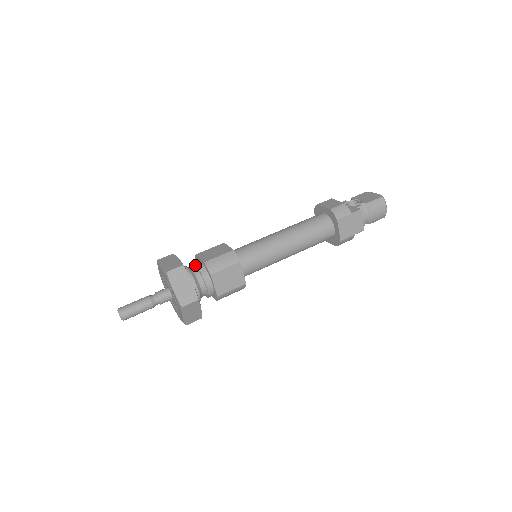
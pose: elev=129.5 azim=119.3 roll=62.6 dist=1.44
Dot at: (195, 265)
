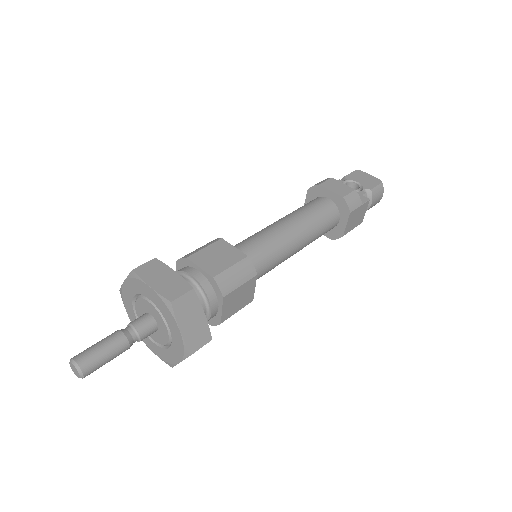
Dot at: (192, 278)
